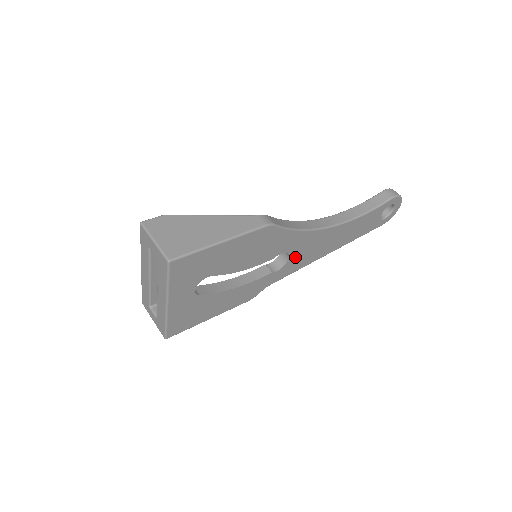
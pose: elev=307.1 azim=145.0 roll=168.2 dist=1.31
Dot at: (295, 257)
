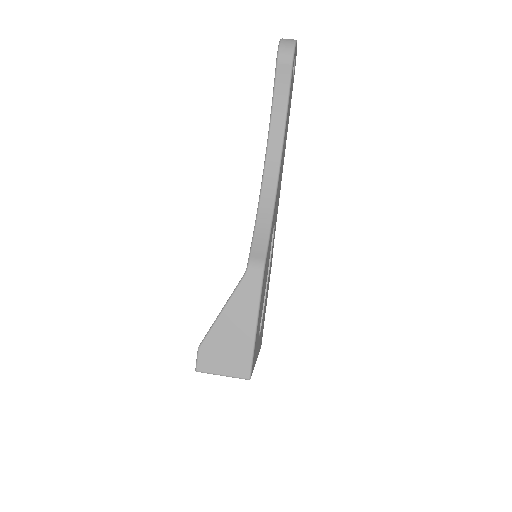
Dot at: (275, 215)
